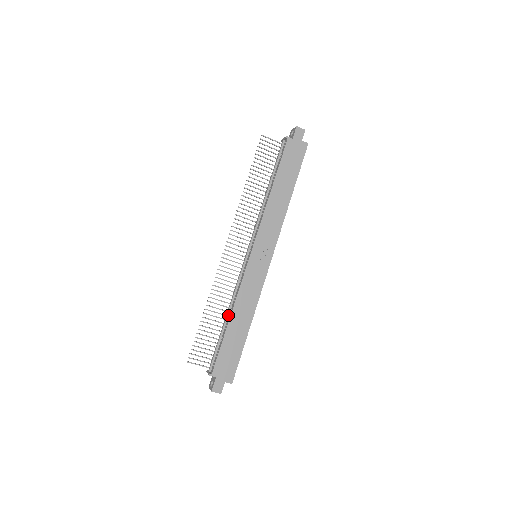
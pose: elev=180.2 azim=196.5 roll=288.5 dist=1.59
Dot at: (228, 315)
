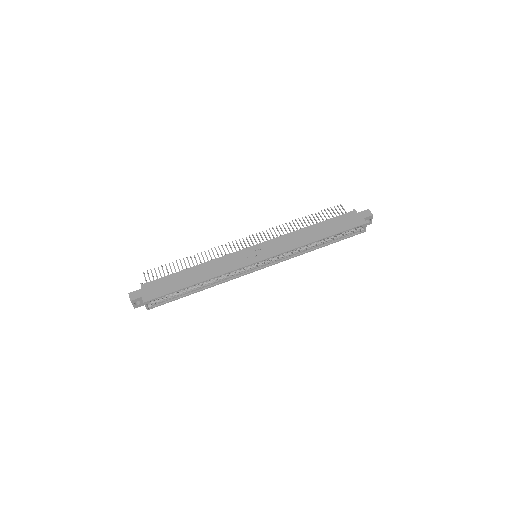
Dot at: occluded
